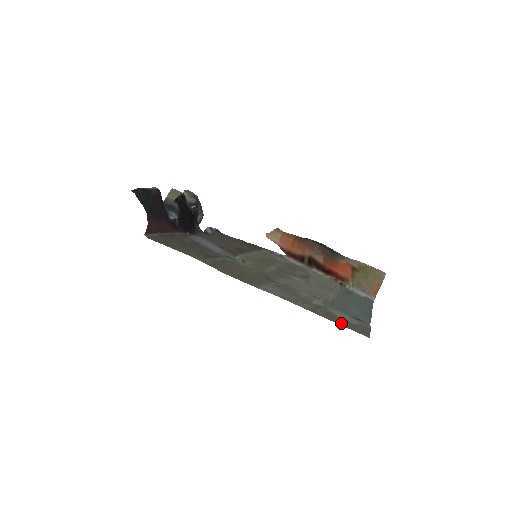
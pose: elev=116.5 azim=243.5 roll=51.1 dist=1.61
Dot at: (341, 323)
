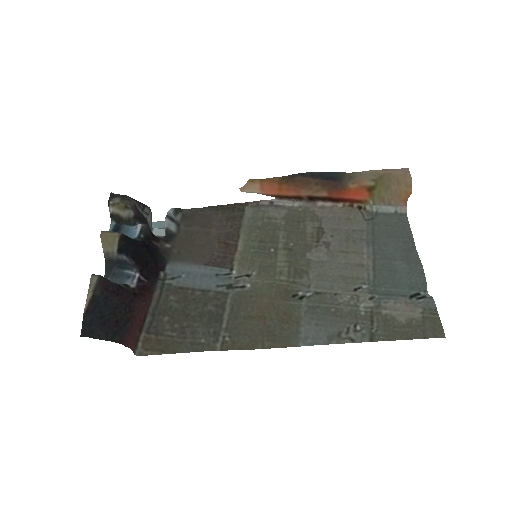
Dot at: (408, 334)
